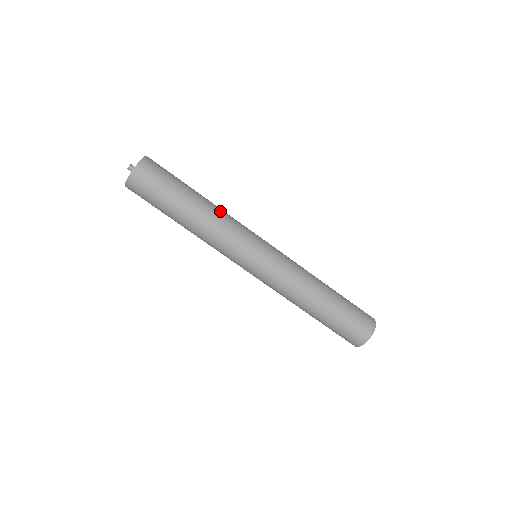
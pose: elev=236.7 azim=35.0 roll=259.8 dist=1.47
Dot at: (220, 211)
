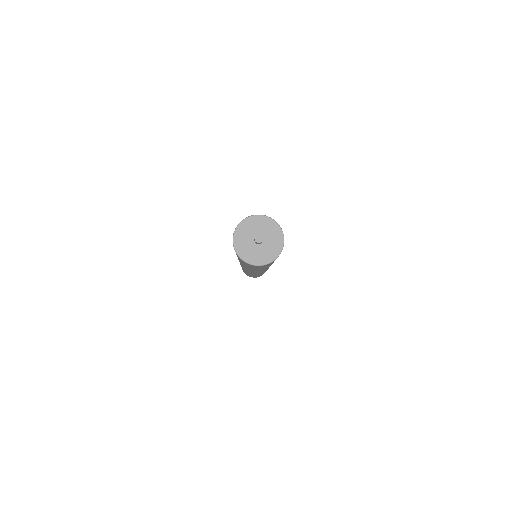
Dot at: occluded
